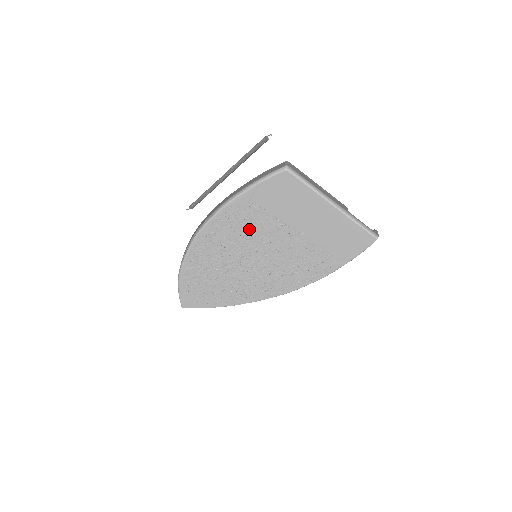
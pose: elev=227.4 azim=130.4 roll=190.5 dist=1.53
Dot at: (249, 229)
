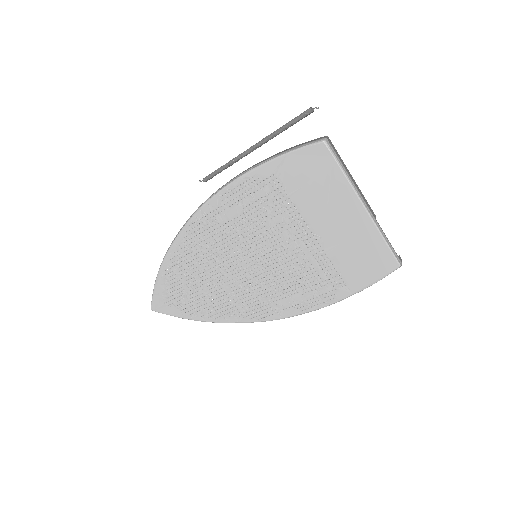
Dot at: (260, 214)
